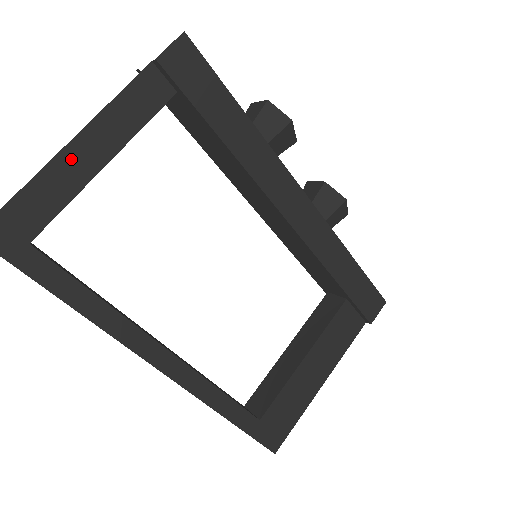
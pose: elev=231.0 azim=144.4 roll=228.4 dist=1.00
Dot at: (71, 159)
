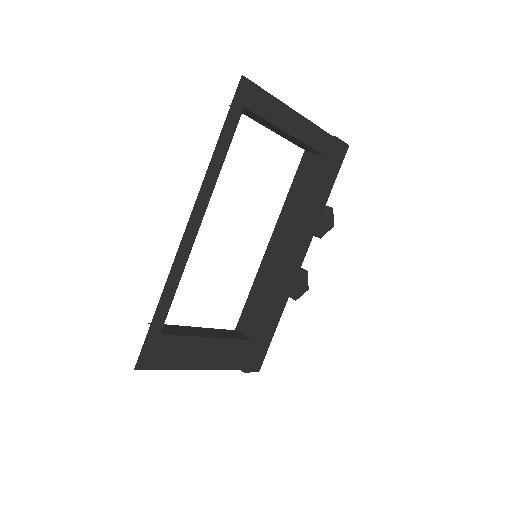
Dot at: (286, 113)
